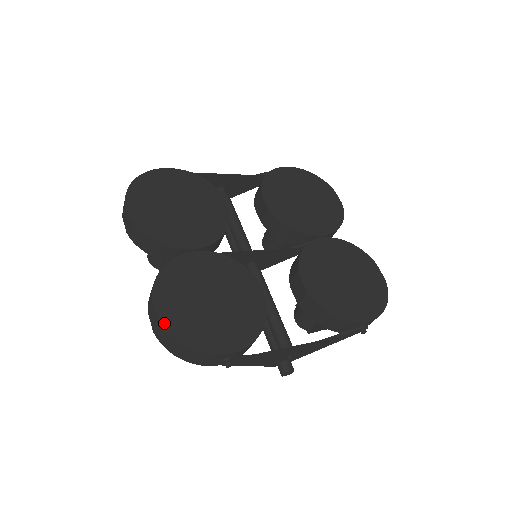
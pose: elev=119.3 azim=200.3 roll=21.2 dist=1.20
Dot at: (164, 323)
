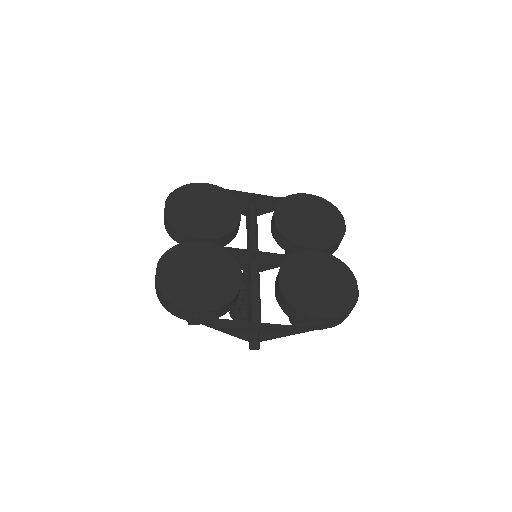
Dot at: (158, 281)
